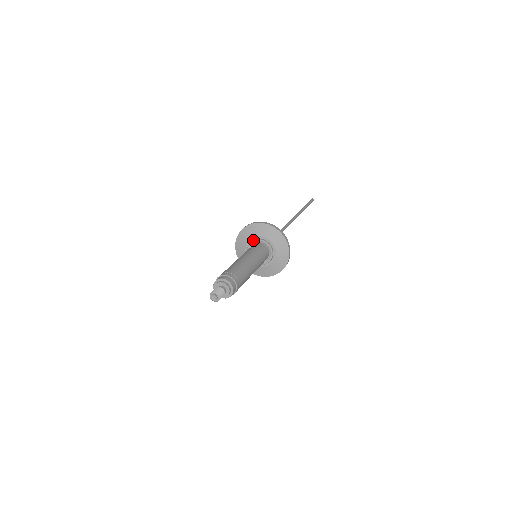
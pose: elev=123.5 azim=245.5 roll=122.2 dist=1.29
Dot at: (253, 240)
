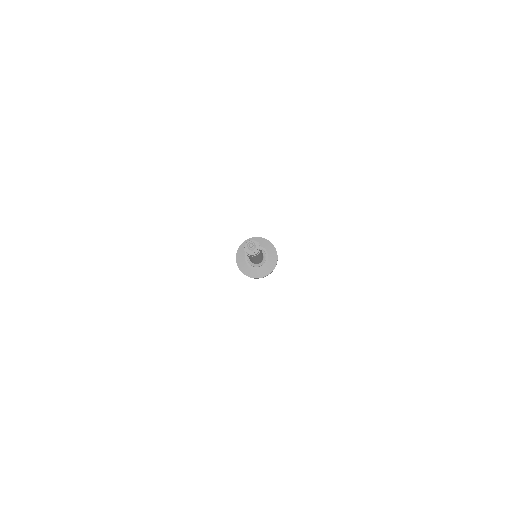
Dot at: occluded
